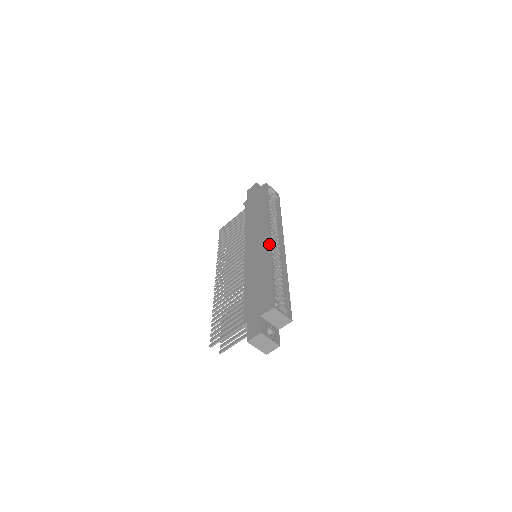
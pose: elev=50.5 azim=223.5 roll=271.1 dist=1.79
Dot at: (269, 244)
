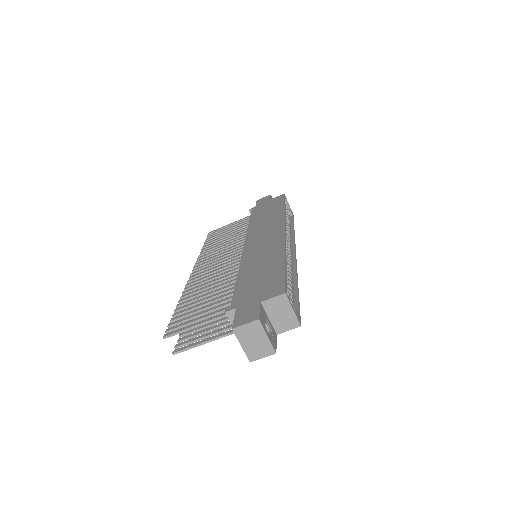
Dot at: (284, 237)
